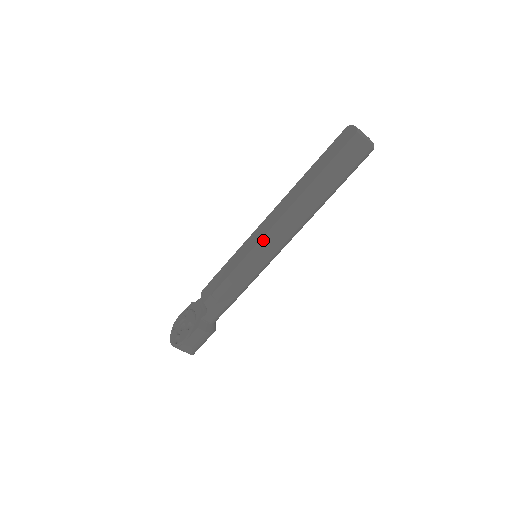
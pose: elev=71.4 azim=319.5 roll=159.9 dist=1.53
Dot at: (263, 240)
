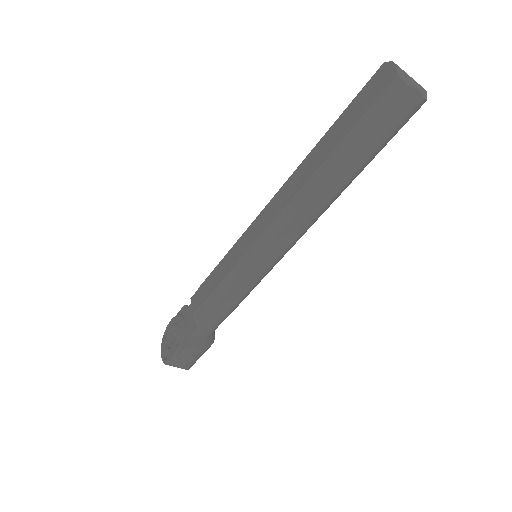
Dot at: (260, 241)
